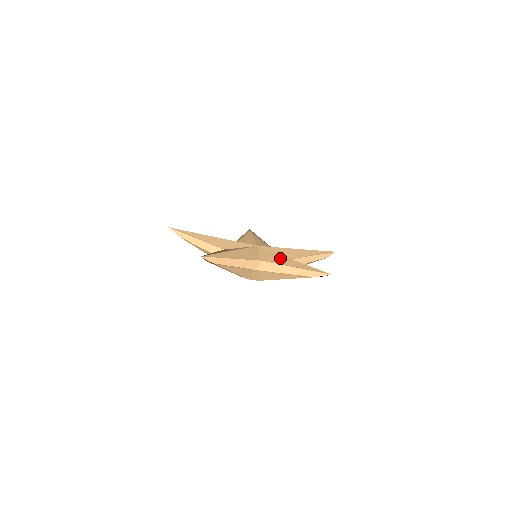
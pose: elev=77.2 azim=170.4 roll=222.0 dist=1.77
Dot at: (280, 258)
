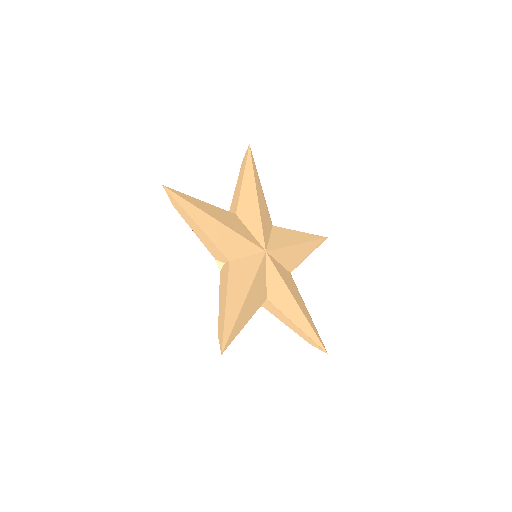
Dot at: (287, 298)
